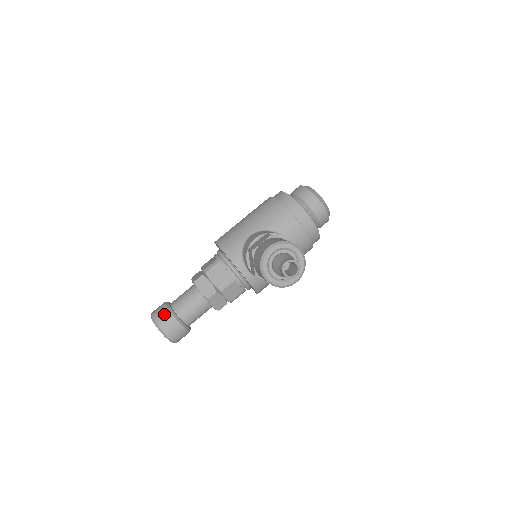
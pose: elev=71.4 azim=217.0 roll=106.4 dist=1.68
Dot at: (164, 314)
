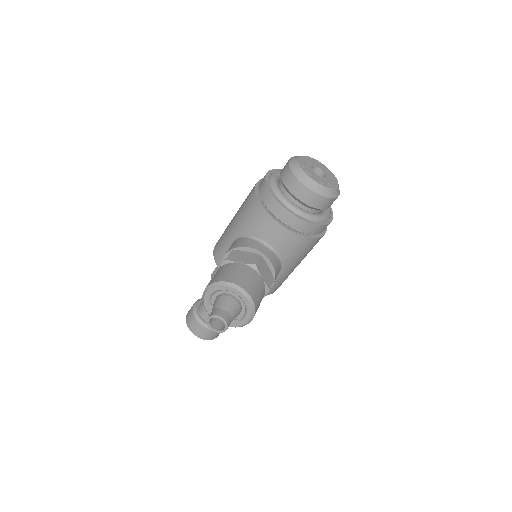
Dot at: (191, 318)
